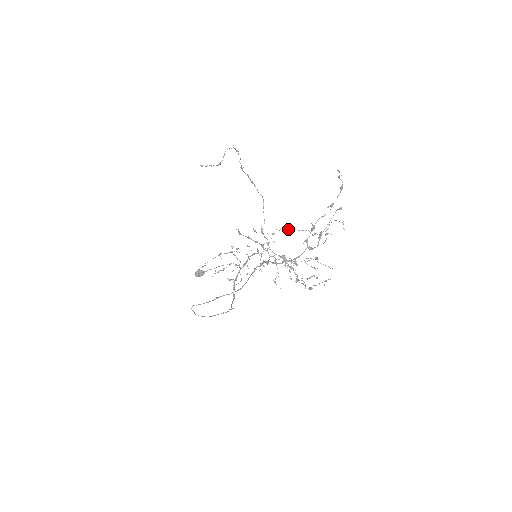
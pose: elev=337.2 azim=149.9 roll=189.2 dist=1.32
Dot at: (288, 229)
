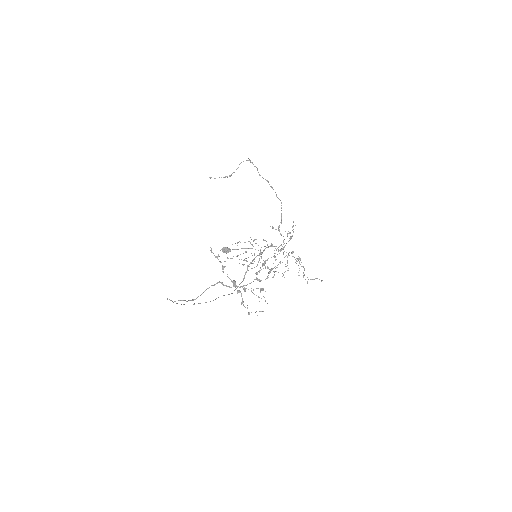
Dot at: (243, 260)
